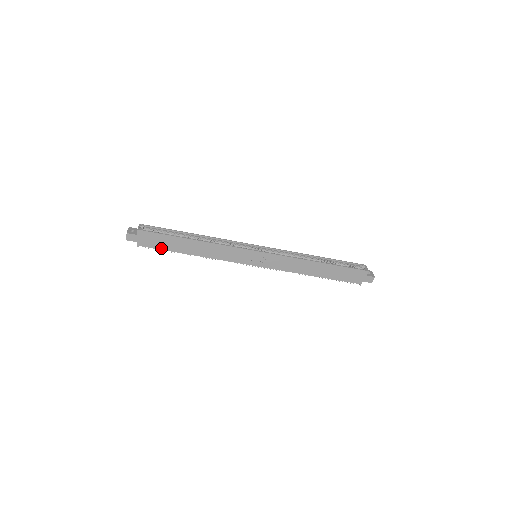
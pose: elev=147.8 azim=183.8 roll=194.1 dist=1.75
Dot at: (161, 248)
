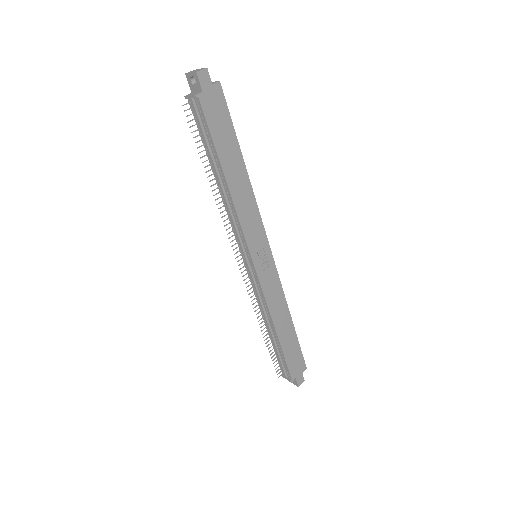
Dot at: (212, 132)
